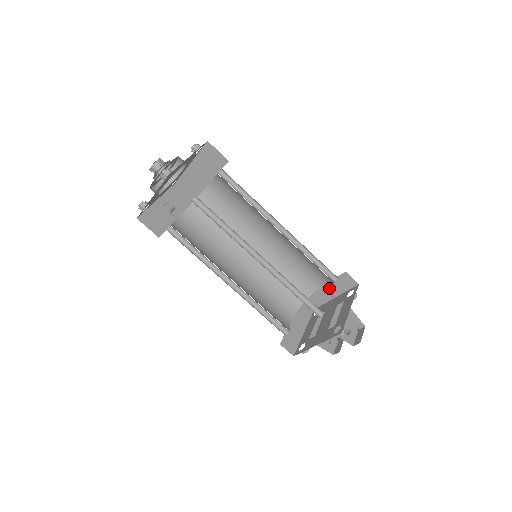
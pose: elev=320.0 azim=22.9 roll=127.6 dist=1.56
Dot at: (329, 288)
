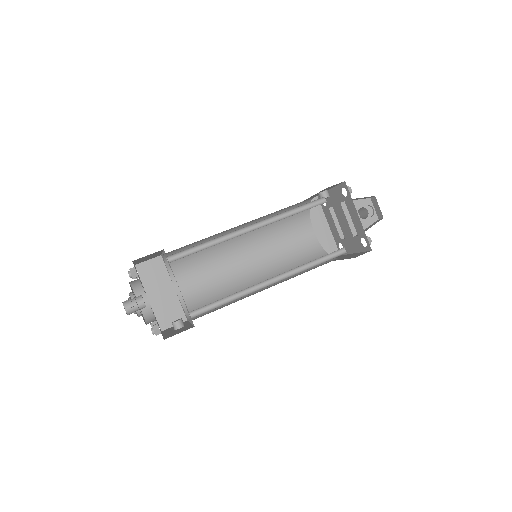
Dot at: (320, 192)
